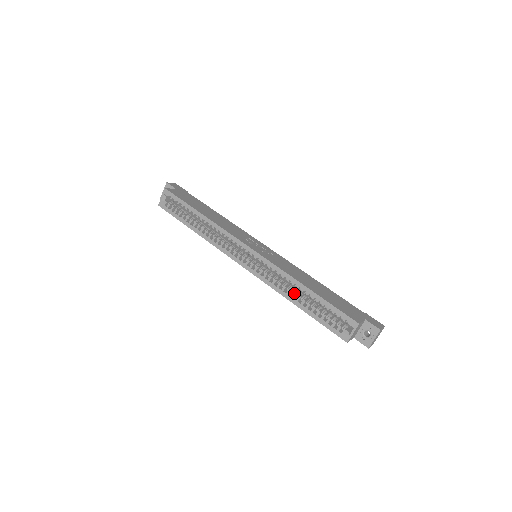
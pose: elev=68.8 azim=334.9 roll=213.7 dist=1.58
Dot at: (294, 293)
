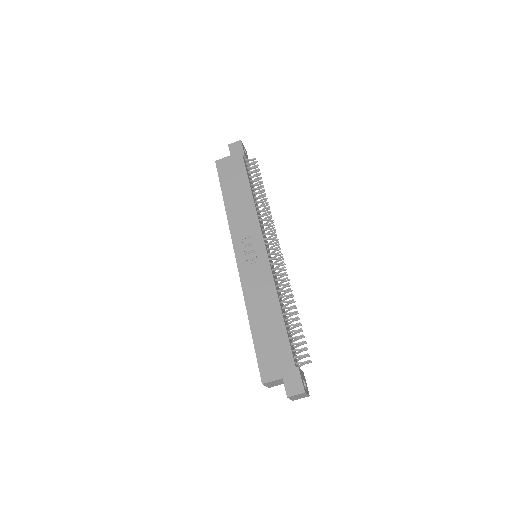
Dot at: occluded
